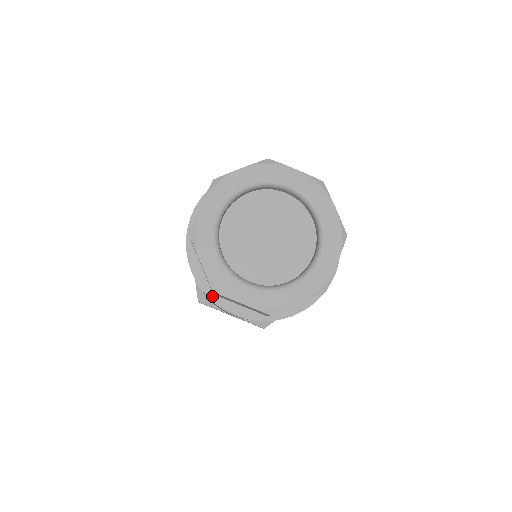
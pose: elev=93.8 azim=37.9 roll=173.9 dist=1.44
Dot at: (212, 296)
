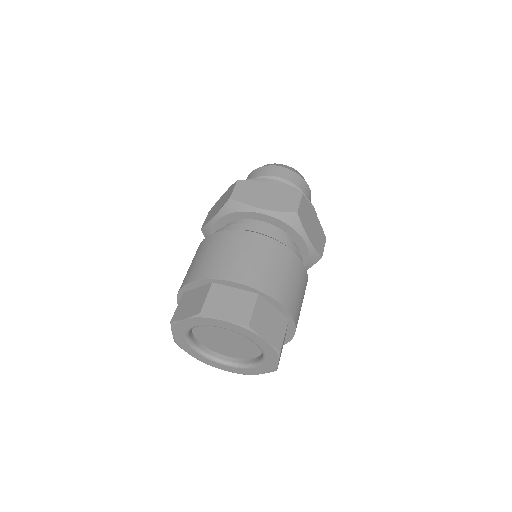
Dot at: occluded
